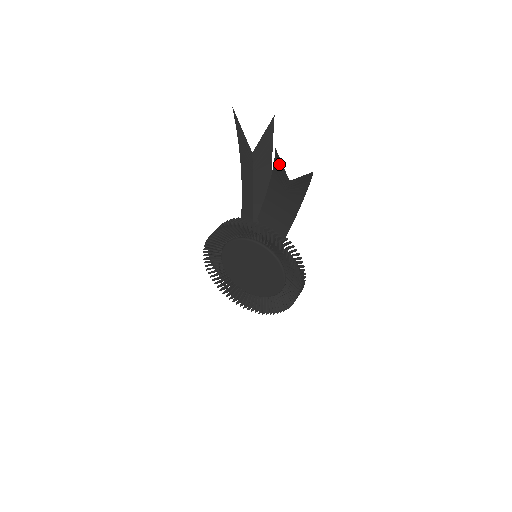
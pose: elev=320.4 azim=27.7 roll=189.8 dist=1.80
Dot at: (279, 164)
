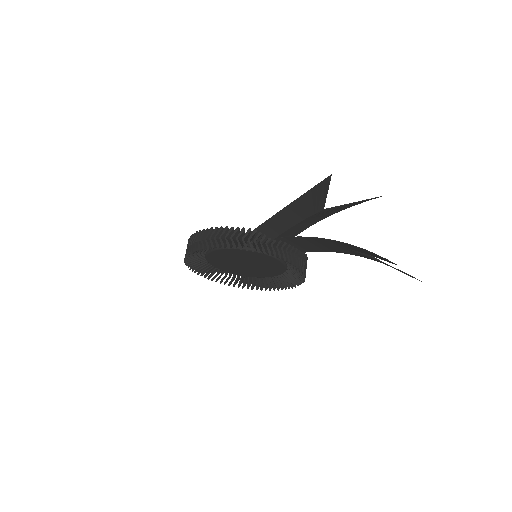
Dot at: (377, 257)
